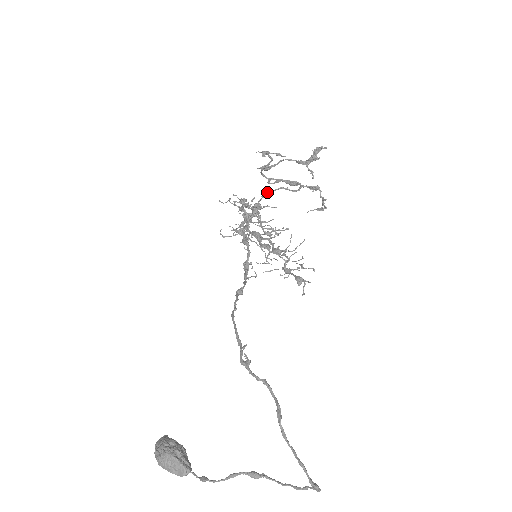
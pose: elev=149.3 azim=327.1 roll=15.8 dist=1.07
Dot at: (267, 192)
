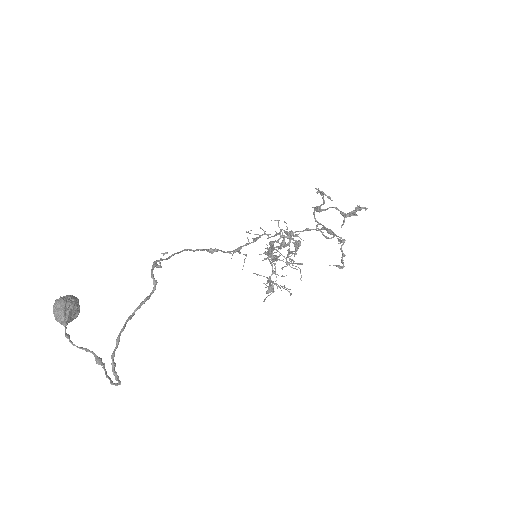
Dot at: (307, 228)
